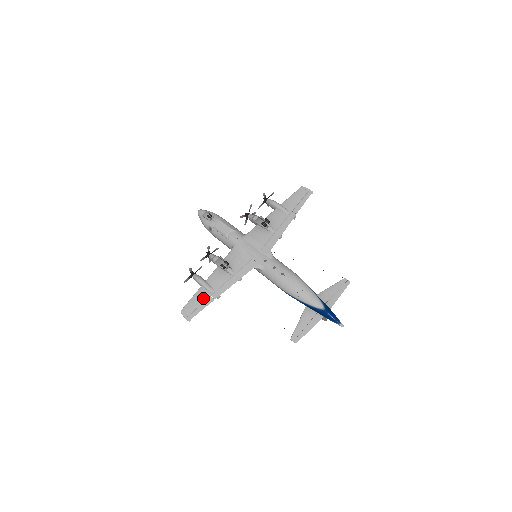
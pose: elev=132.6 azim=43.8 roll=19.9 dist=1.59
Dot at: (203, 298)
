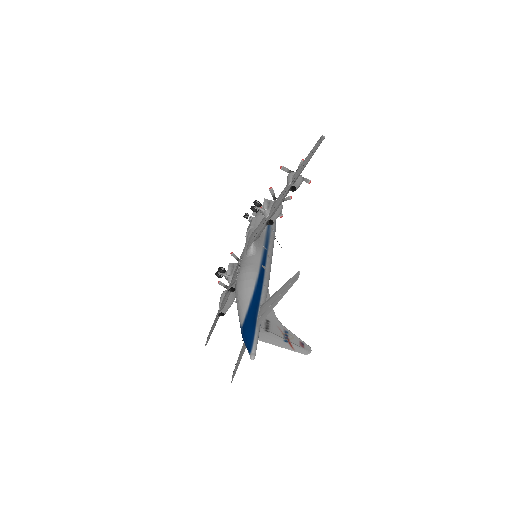
Dot at: occluded
